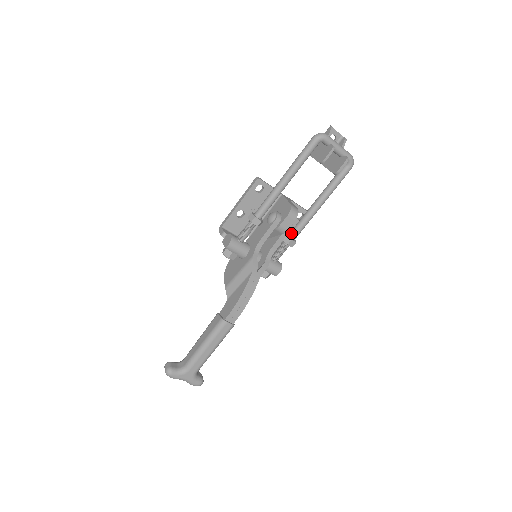
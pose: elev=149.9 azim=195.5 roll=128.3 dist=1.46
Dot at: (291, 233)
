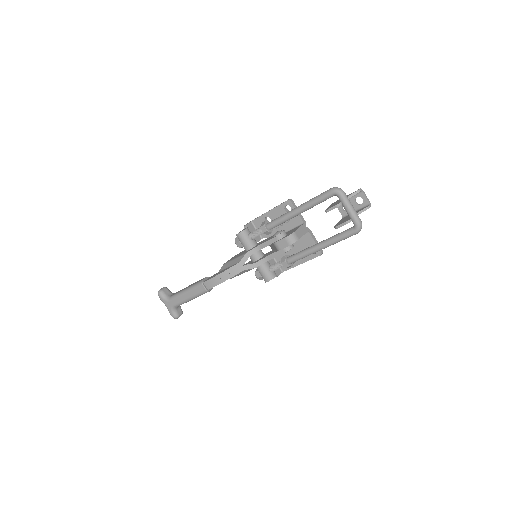
Dot at: (290, 256)
